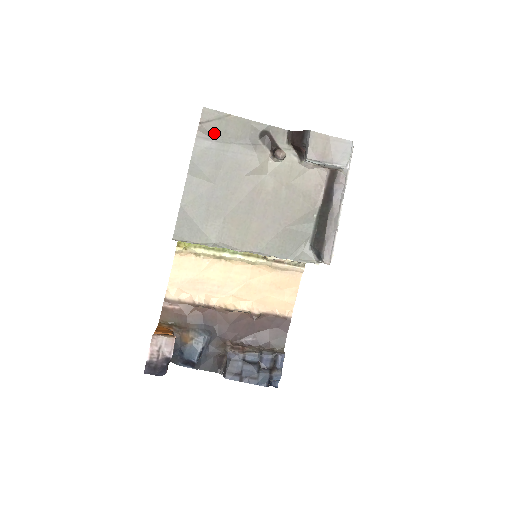
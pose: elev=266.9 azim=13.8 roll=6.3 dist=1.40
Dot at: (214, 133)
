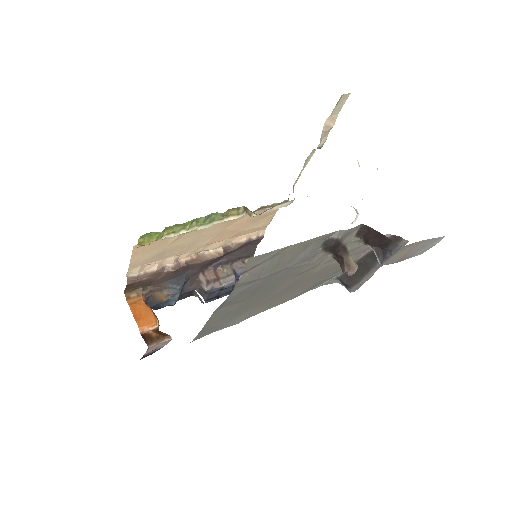
Dot at: (261, 273)
